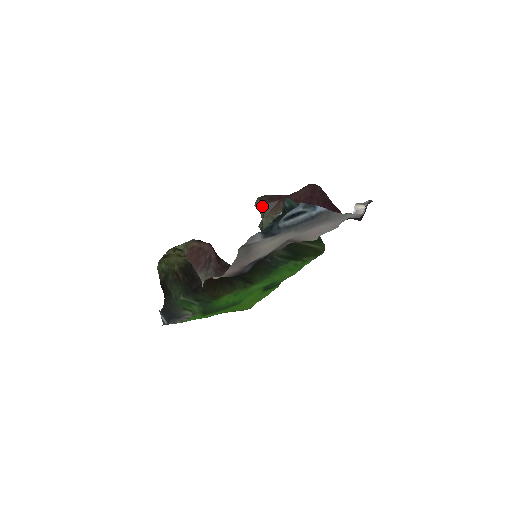
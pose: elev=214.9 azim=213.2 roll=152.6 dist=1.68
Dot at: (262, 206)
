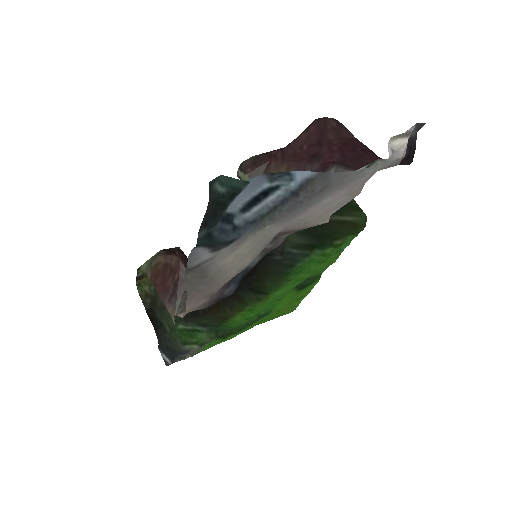
Dot at: (244, 177)
